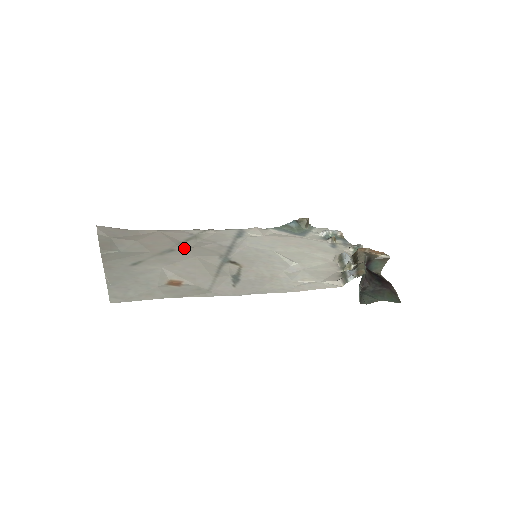
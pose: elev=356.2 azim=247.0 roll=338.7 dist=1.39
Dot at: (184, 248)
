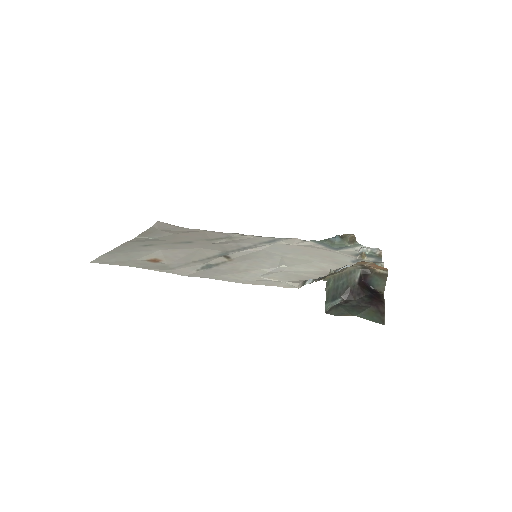
Dot at: (202, 242)
